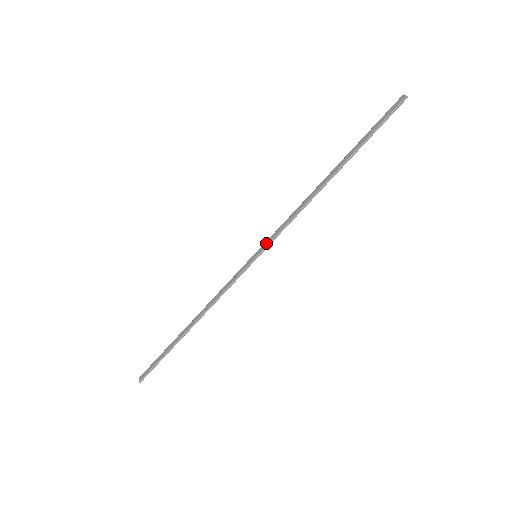
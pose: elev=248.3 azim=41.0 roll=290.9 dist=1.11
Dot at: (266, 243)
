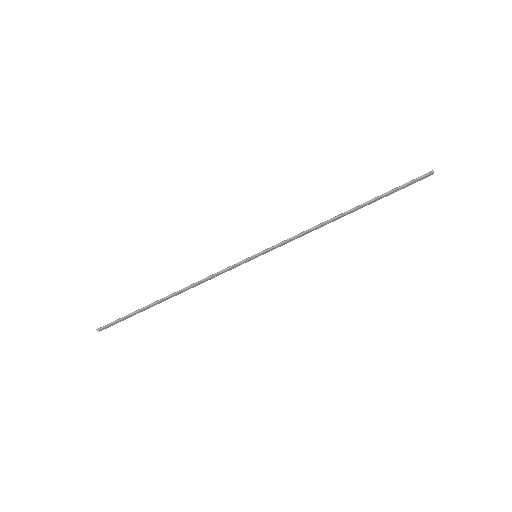
Dot at: (270, 249)
